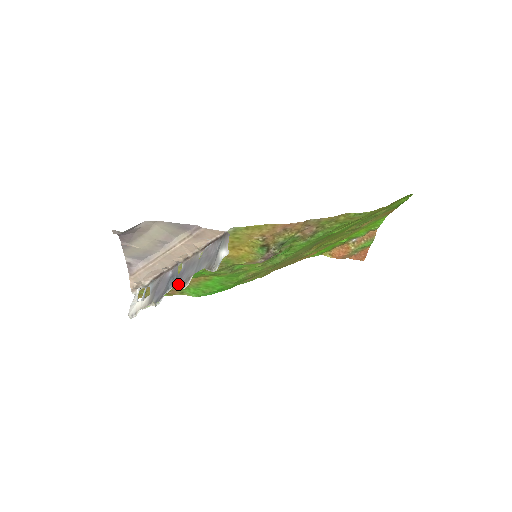
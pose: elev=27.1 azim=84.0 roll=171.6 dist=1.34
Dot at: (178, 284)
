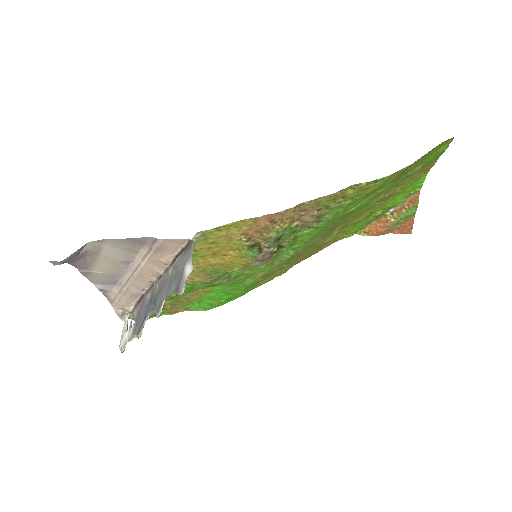
Dot at: (177, 301)
